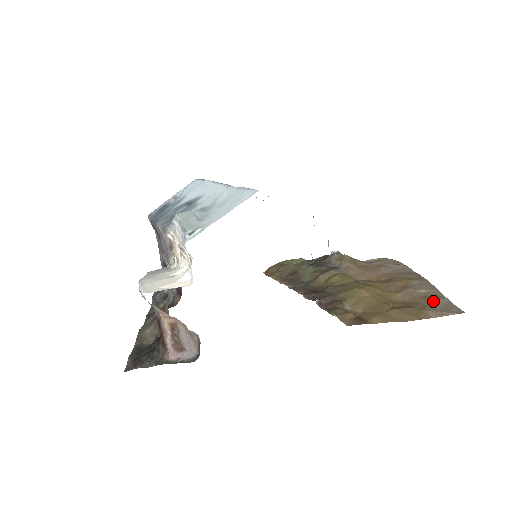
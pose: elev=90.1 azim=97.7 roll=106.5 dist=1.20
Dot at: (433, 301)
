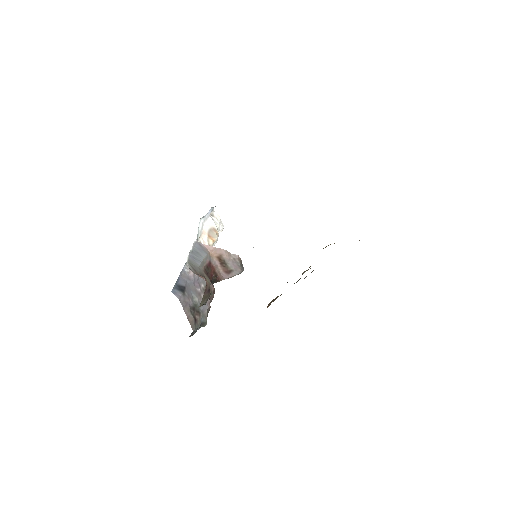
Dot at: occluded
